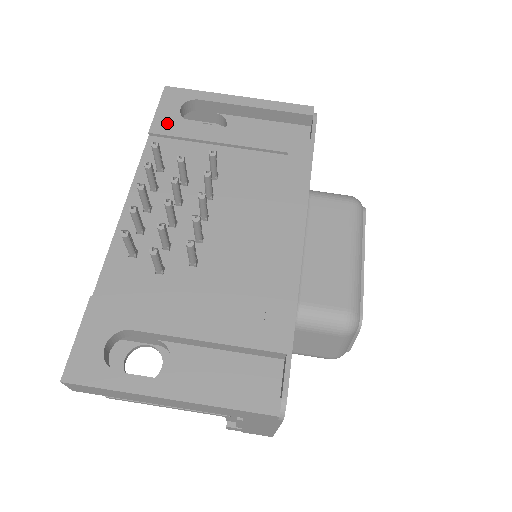
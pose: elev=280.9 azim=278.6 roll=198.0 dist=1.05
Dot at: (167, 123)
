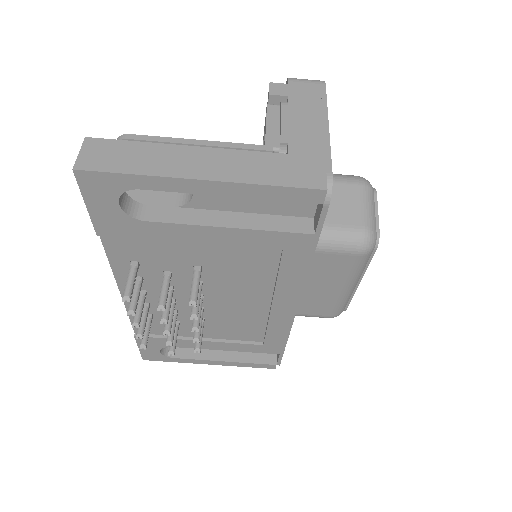
Dot at: (113, 224)
